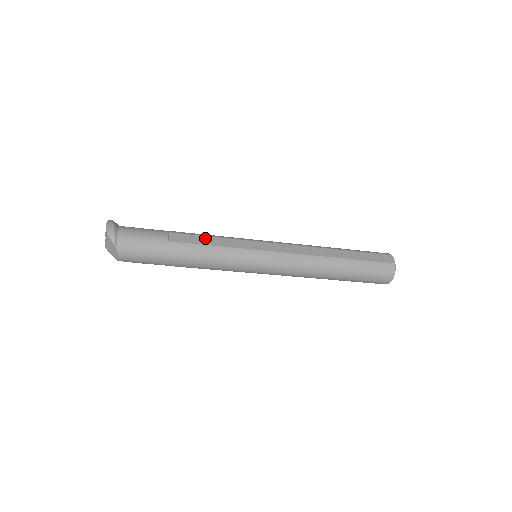
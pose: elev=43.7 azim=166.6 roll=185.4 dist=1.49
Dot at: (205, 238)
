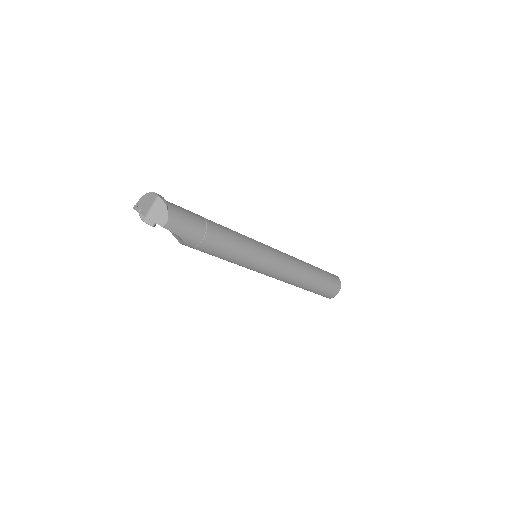
Dot at: occluded
